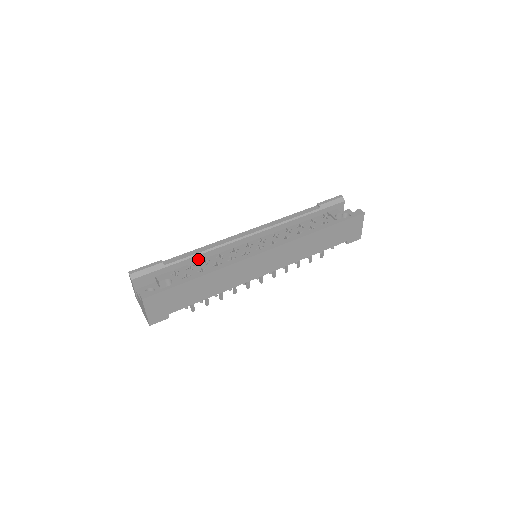
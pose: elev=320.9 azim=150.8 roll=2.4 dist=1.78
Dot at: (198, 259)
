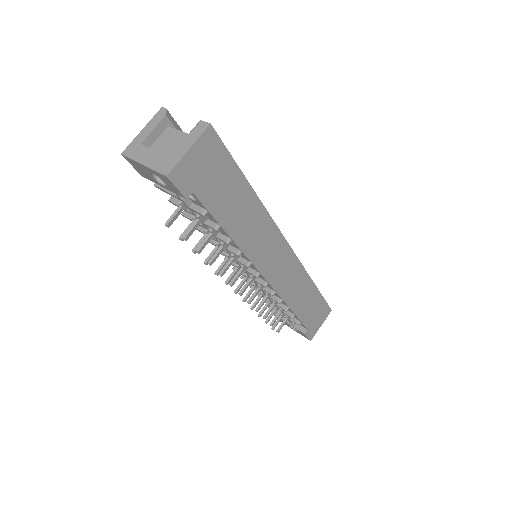
Dot at: occluded
